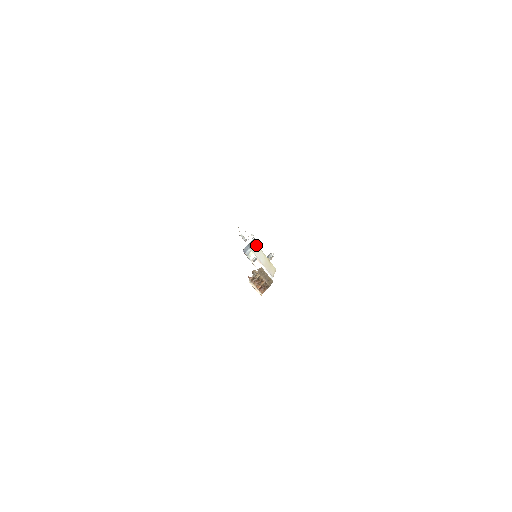
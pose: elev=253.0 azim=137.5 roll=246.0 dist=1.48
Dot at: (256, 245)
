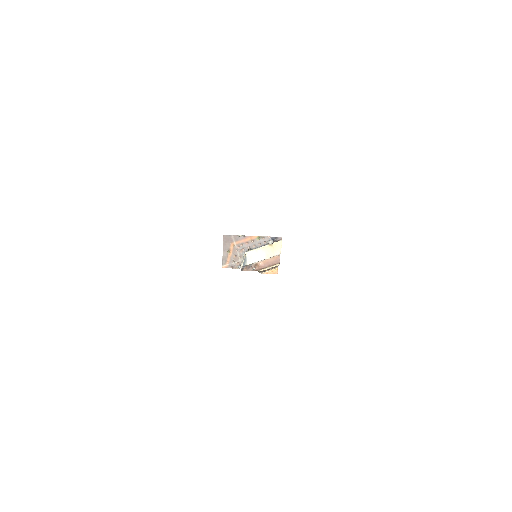
Dot at: (250, 253)
